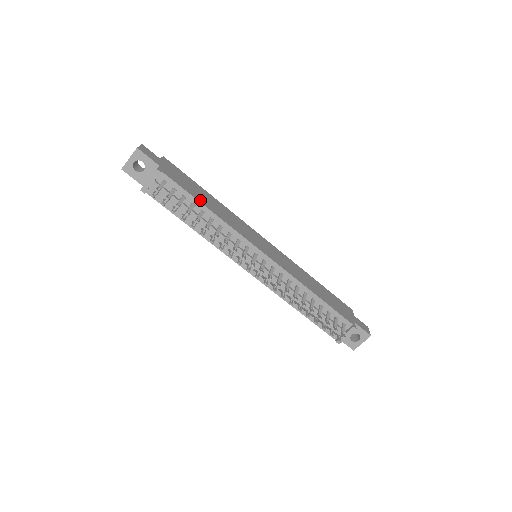
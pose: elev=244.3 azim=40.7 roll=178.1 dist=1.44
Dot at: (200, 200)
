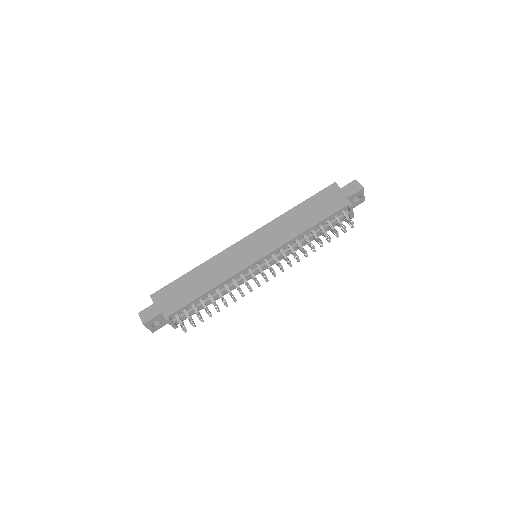
Dot at: (199, 293)
